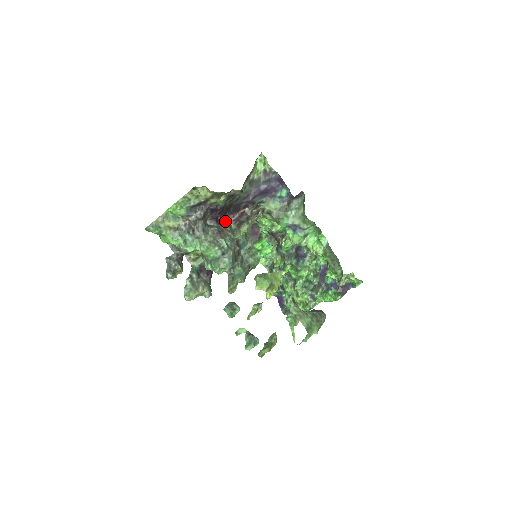
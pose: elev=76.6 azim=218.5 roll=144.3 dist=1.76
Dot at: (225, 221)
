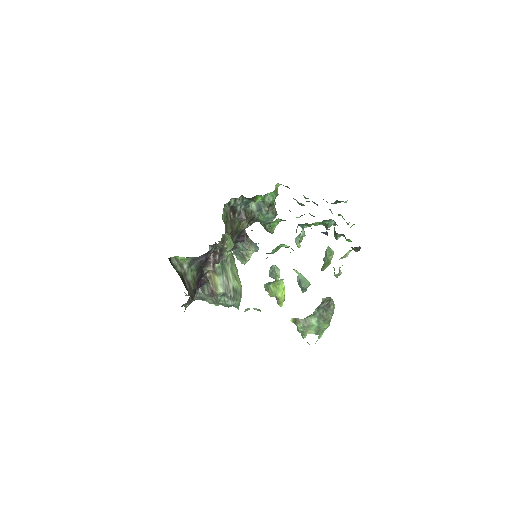
Dot at: (208, 270)
